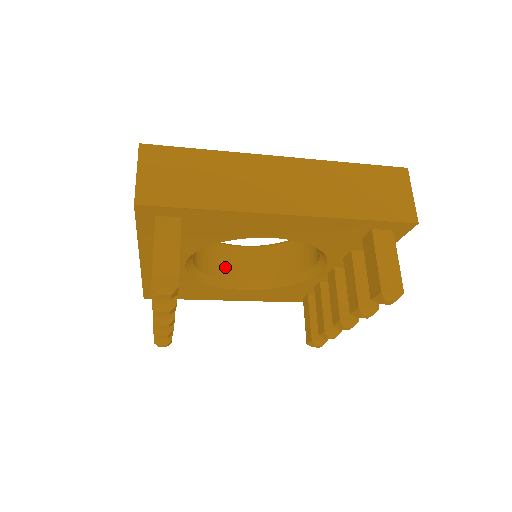
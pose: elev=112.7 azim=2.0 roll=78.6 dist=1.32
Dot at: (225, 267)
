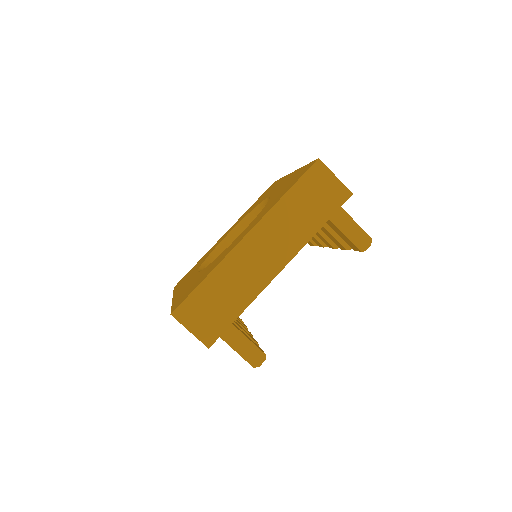
Dot at: occluded
